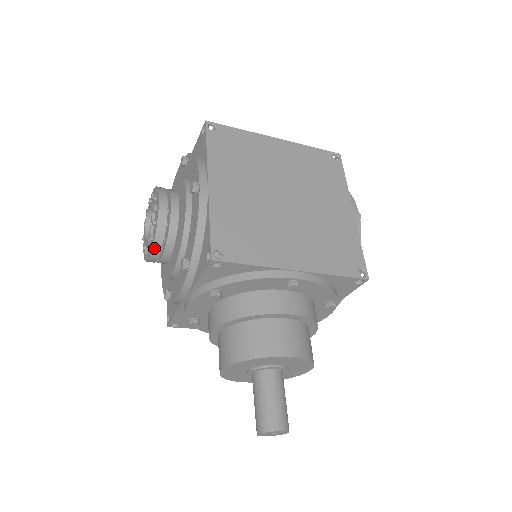
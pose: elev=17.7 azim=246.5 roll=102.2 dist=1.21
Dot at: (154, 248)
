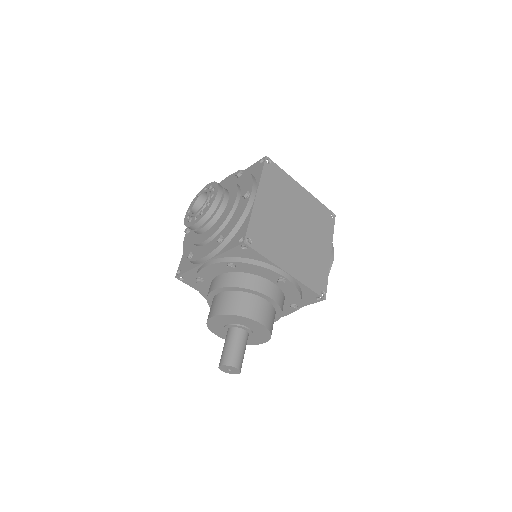
Dot at: (201, 220)
